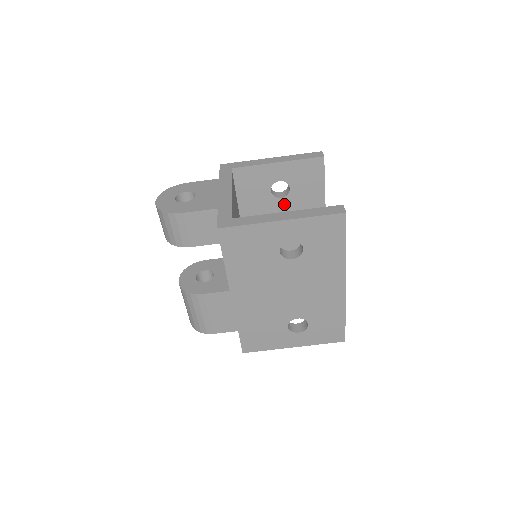
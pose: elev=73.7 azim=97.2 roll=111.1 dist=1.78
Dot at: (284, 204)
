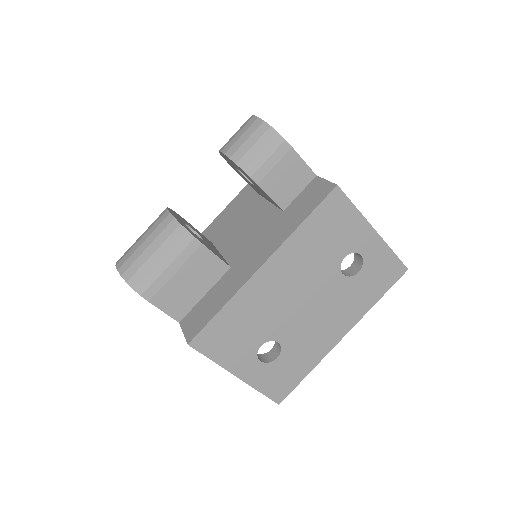
Dot at: occluded
